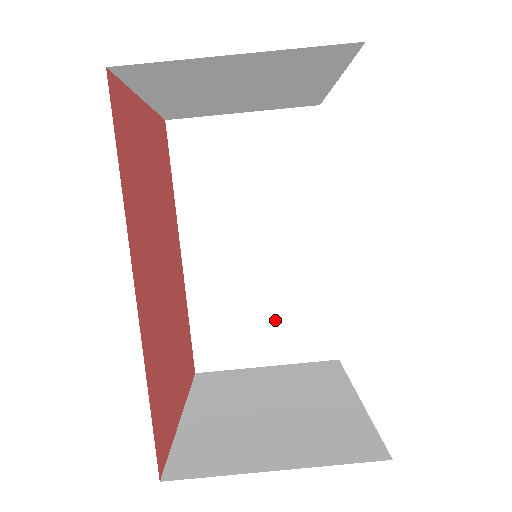
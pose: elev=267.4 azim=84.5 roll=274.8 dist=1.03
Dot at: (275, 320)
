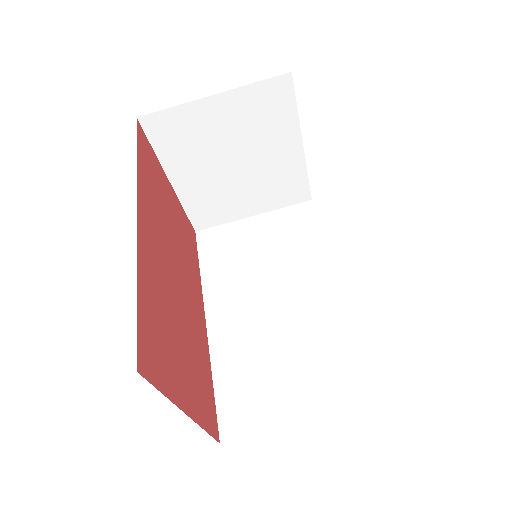
Dot at: (302, 370)
